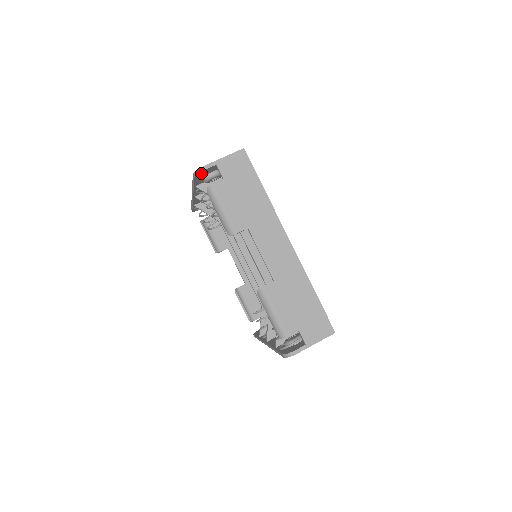
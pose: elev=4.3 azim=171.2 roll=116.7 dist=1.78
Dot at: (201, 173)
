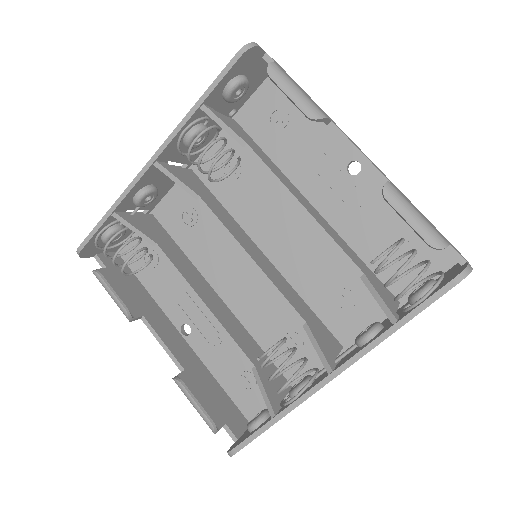
Dot at: (249, 54)
